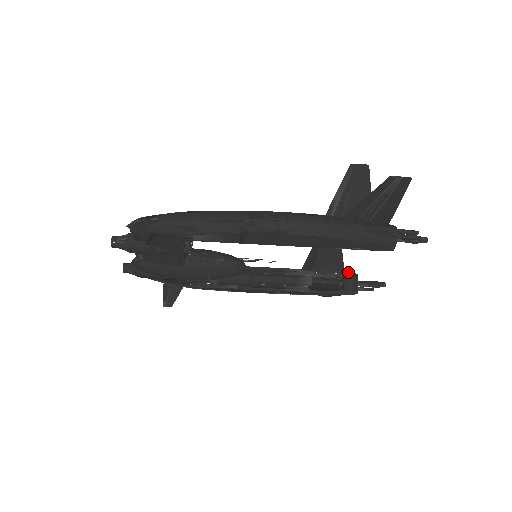
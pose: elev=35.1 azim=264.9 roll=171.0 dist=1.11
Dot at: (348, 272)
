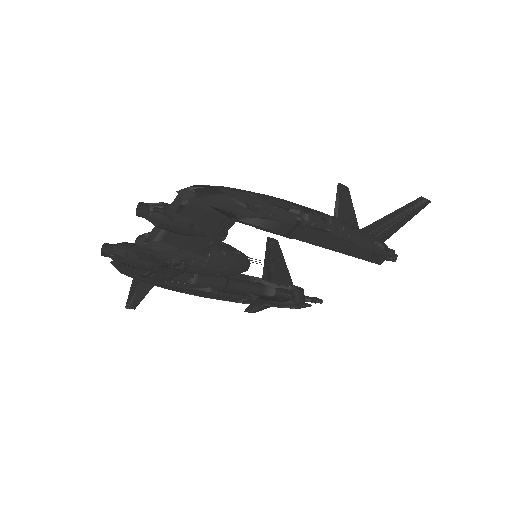
Dot at: (297, 286)
